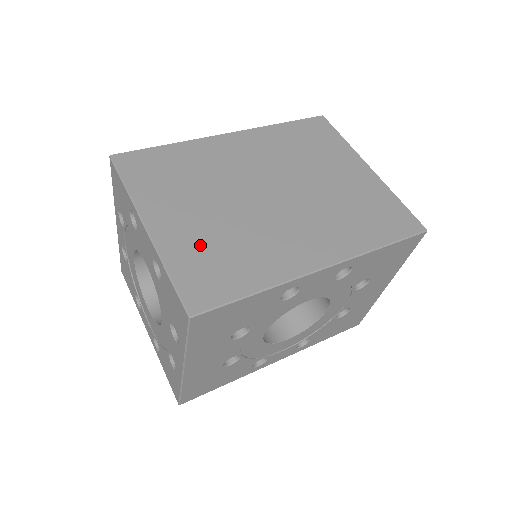
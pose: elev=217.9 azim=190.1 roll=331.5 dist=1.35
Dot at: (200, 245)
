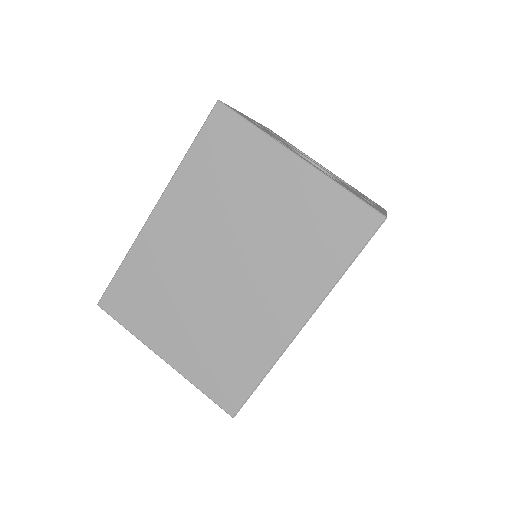
Dot at: (205, 356)
